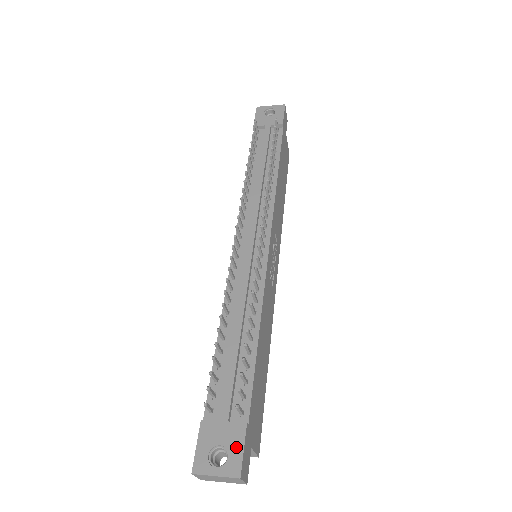
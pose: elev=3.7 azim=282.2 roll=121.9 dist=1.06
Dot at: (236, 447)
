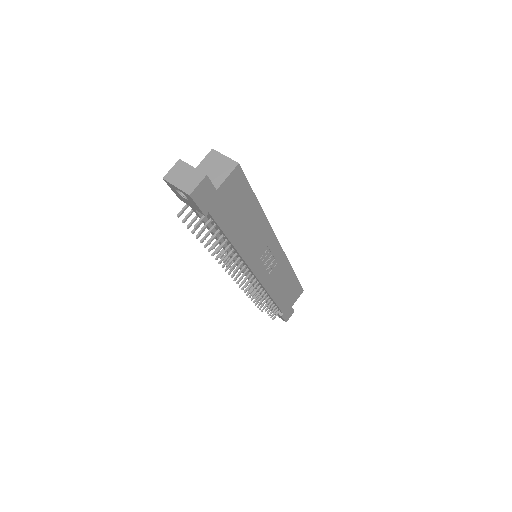
Dot at: occluded
